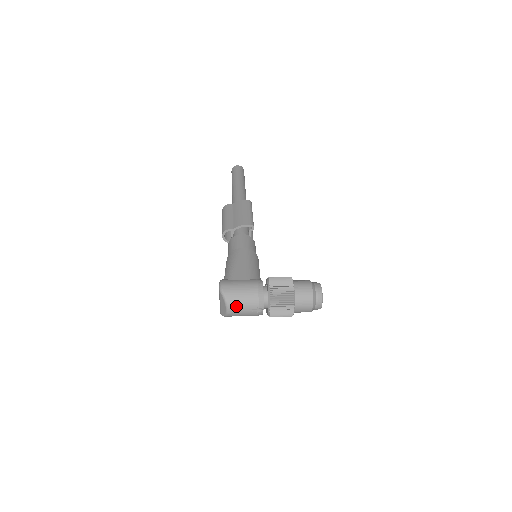
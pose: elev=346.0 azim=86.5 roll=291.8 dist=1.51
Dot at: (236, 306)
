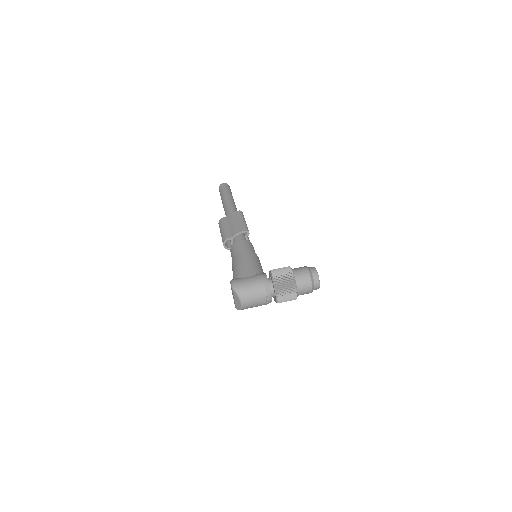
Dot at: (248, 299)
